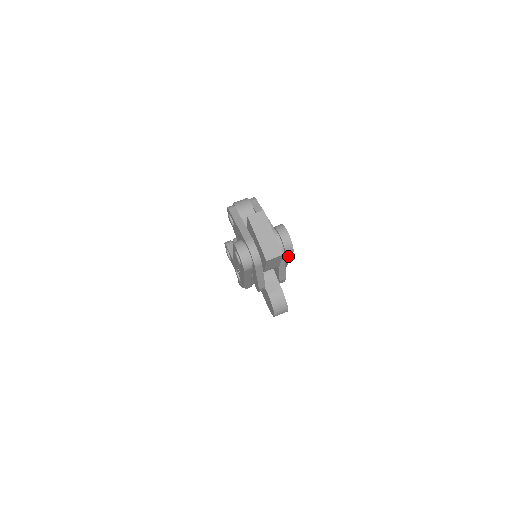
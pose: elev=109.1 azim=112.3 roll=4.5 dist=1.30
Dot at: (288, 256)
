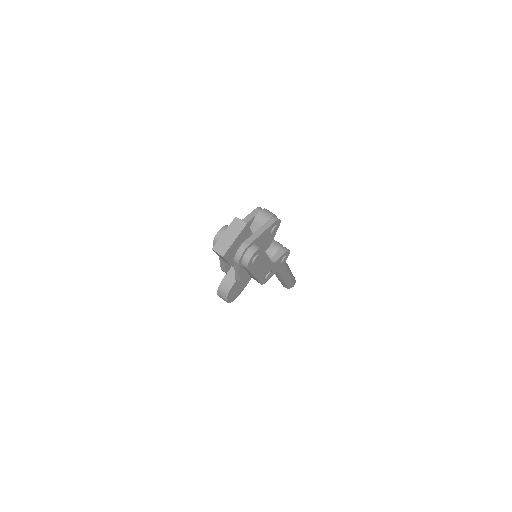
Dot at: occluded
